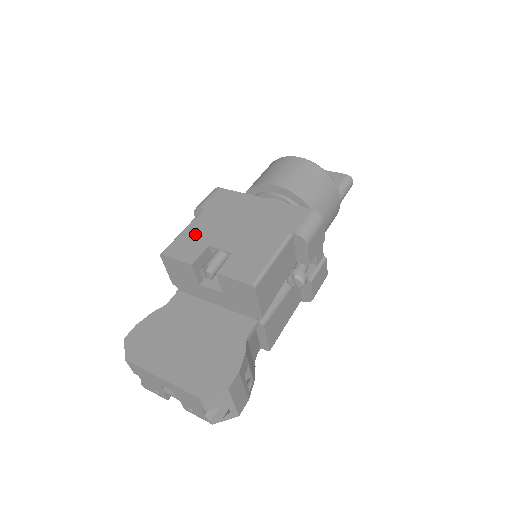
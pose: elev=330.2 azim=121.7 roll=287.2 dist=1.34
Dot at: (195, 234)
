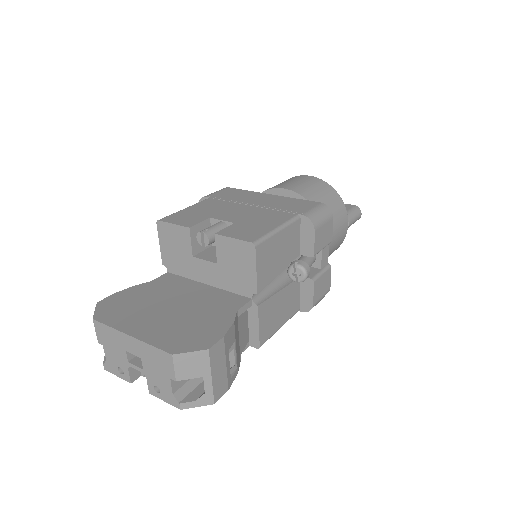
Dot at: (197, 210)
